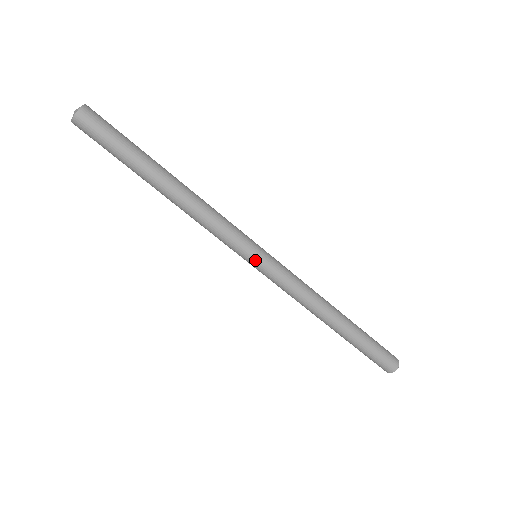
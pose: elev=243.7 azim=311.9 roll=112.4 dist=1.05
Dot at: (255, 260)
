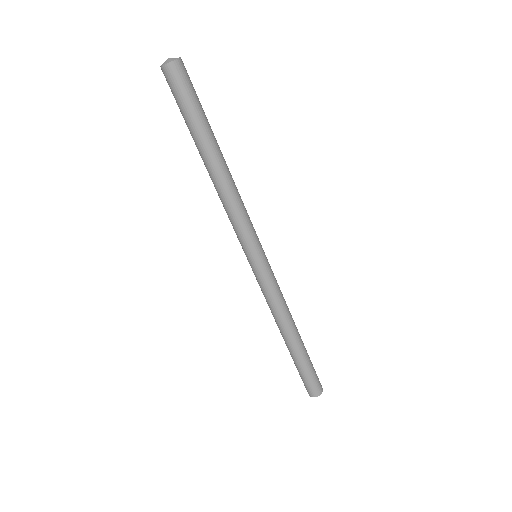
Dot at: (261, 256)
